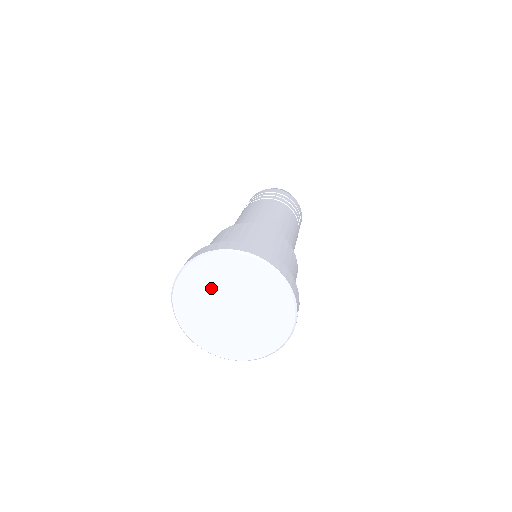
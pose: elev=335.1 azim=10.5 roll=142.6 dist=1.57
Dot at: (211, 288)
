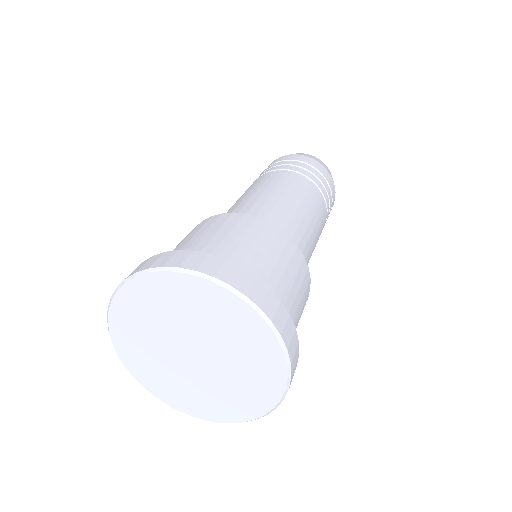
Dot at: (171, 317)
